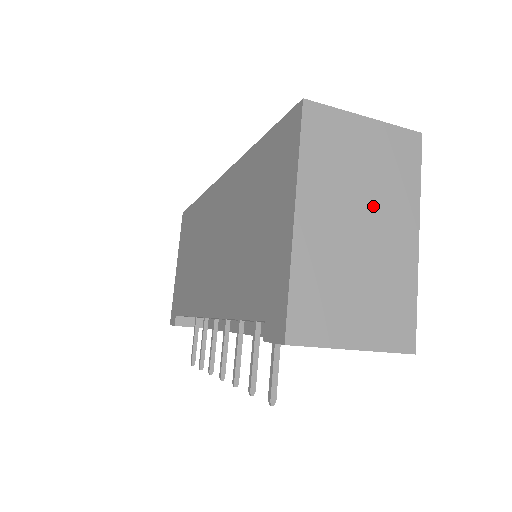
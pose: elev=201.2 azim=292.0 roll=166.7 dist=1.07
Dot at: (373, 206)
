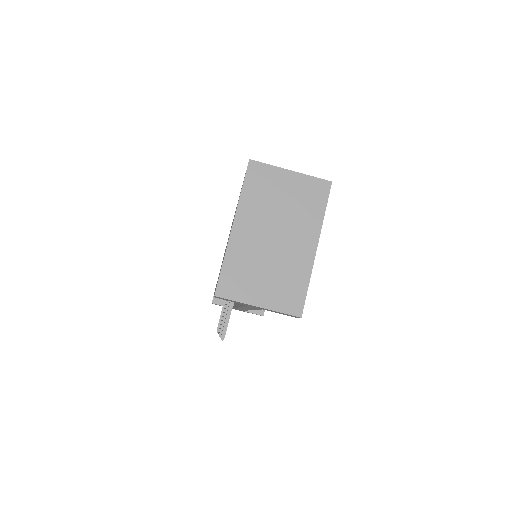
Dot at: (286, 224)
